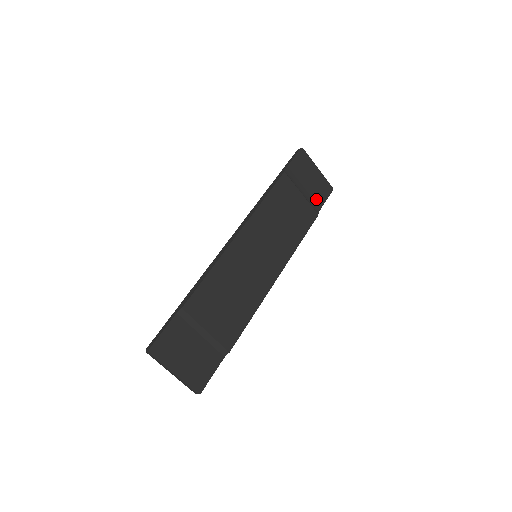
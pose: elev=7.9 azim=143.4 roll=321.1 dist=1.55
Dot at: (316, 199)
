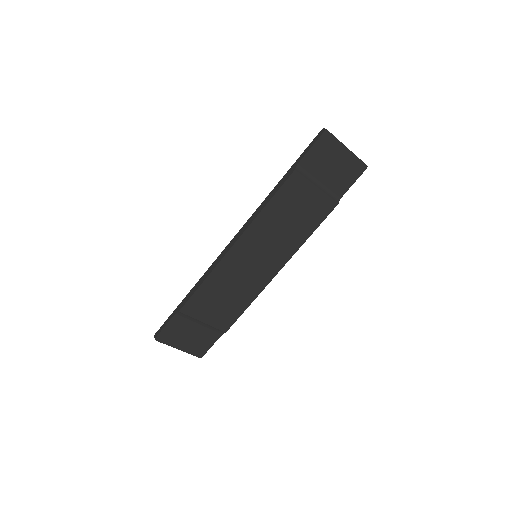
Dot at: (339, 185)
